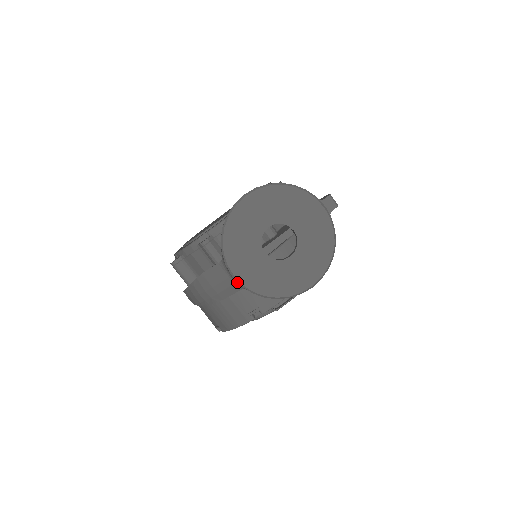
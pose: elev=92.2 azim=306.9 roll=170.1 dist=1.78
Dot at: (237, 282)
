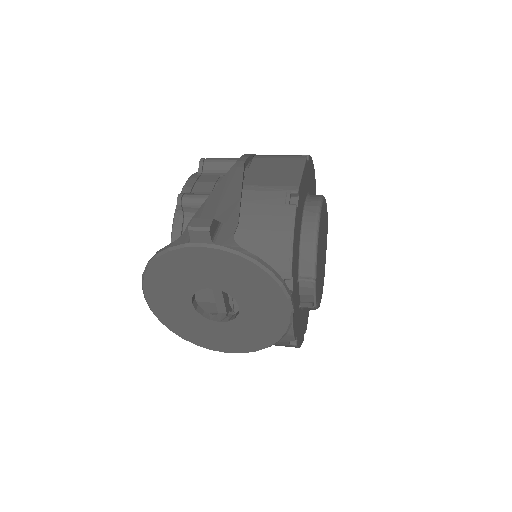
Dot at: occluded
